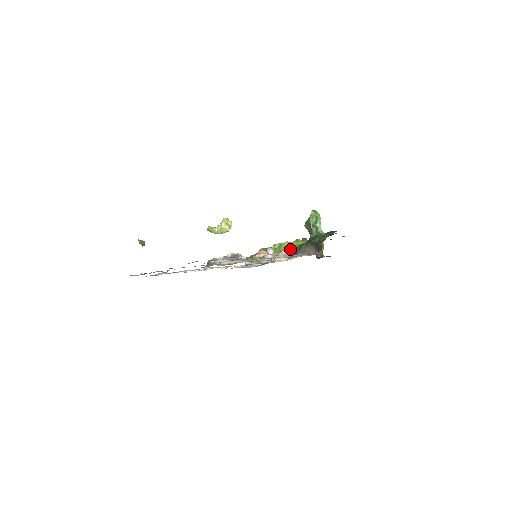
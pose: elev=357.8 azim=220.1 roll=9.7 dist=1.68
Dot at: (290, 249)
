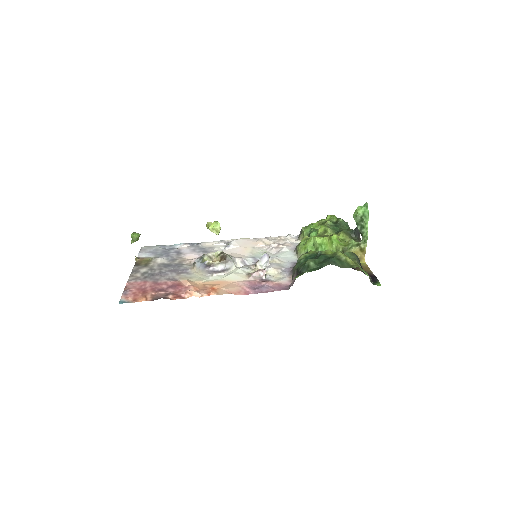
Dot at: (314, 247)
